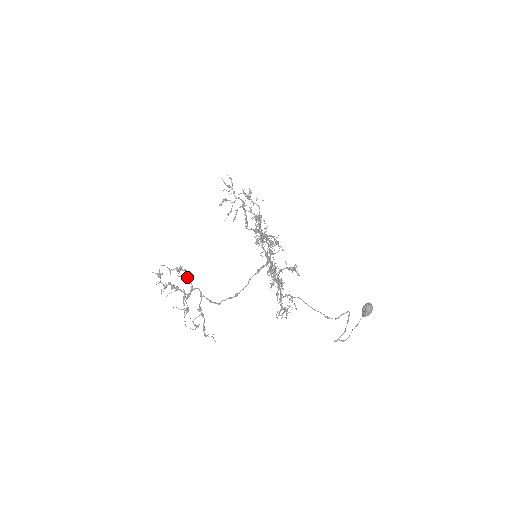
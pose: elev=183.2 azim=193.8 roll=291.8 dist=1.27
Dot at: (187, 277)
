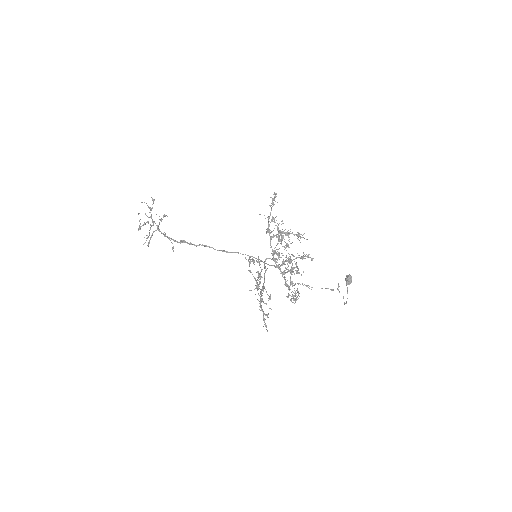
Dot at: (250, 270)
